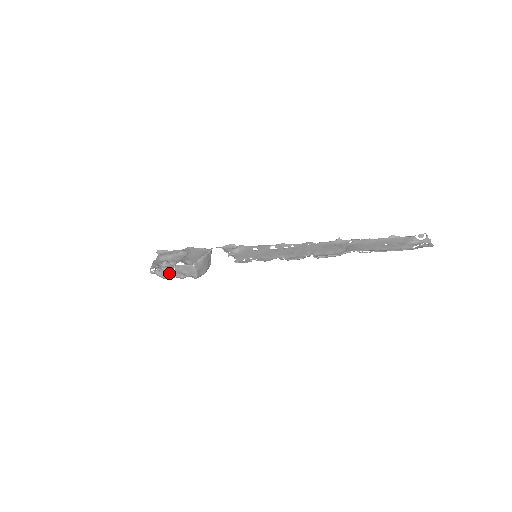
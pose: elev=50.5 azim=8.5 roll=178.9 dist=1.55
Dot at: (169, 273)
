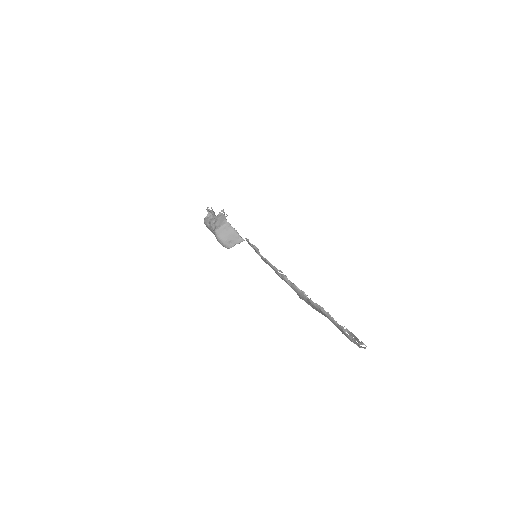
Dot at: (212, 215)
